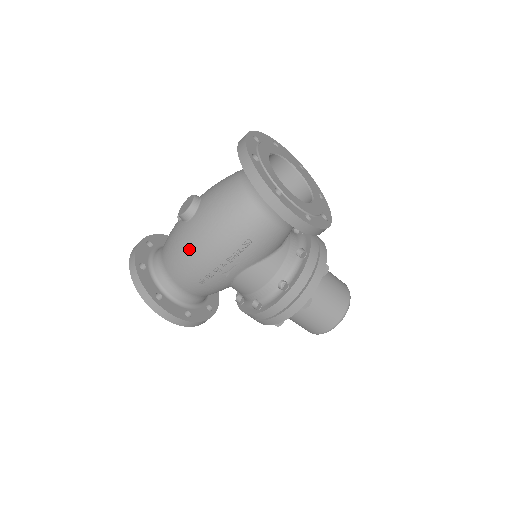
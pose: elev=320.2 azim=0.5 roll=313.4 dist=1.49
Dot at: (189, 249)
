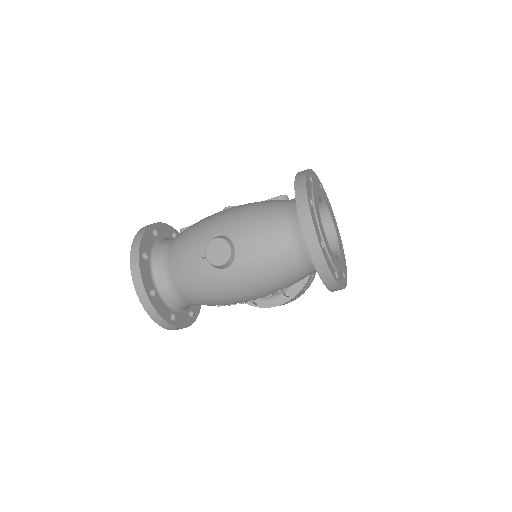
Dot at: (220, 293)
